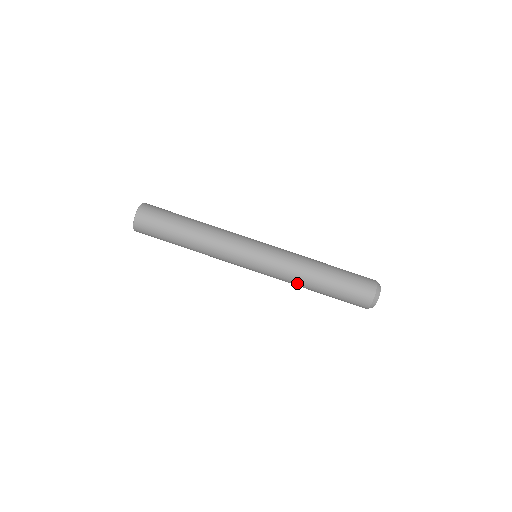
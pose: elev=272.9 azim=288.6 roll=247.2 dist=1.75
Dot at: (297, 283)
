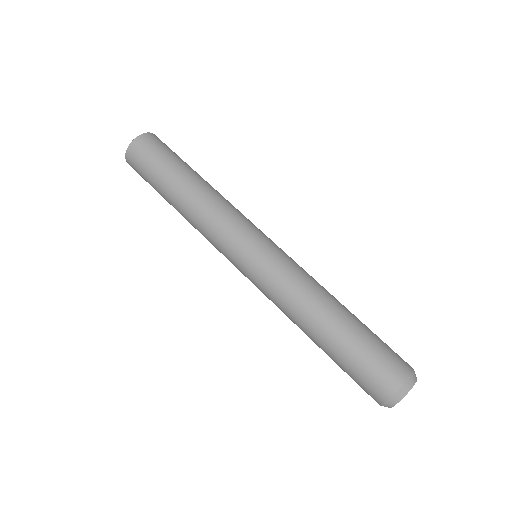
Dot at: (291, 319)
